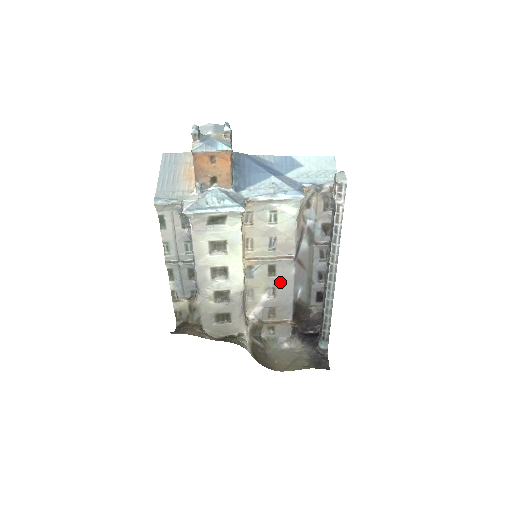
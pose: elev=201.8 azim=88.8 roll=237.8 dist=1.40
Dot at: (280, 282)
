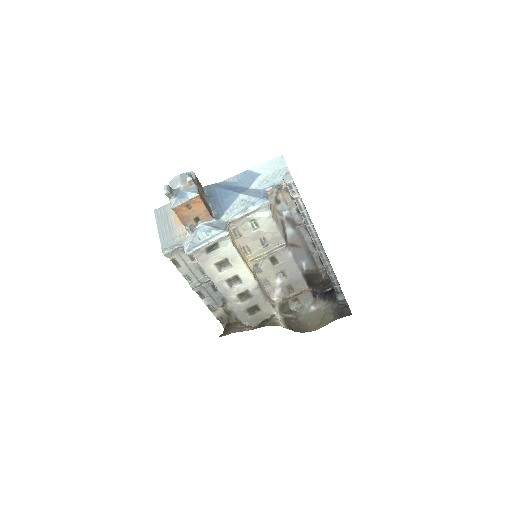
Dot at: (284, 266)
